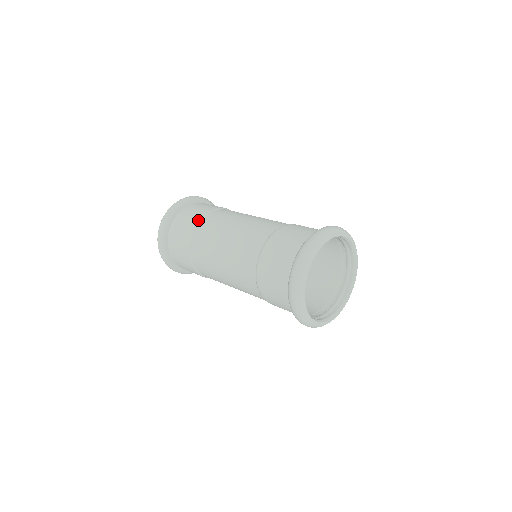
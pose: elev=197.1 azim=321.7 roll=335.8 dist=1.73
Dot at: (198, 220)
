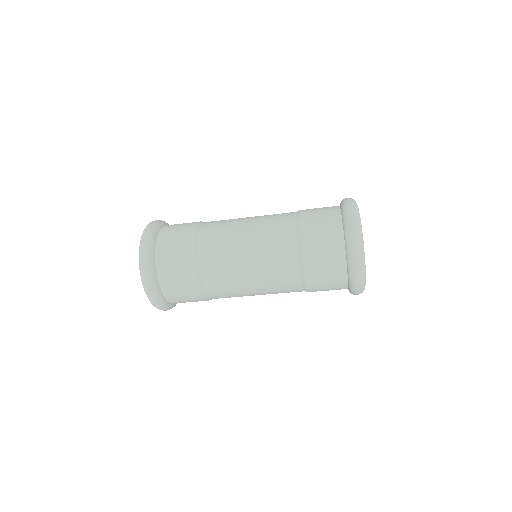
Dot at: (192, 245)
